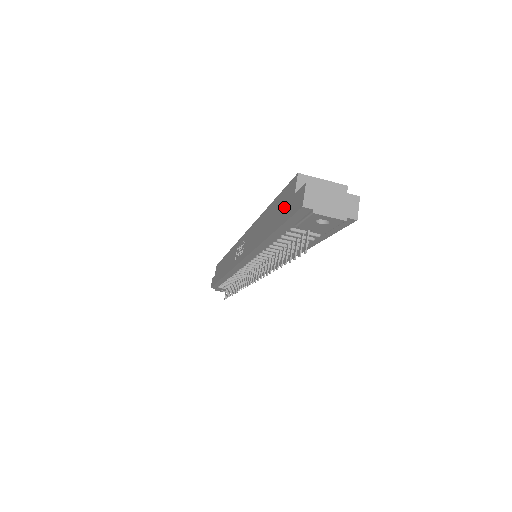
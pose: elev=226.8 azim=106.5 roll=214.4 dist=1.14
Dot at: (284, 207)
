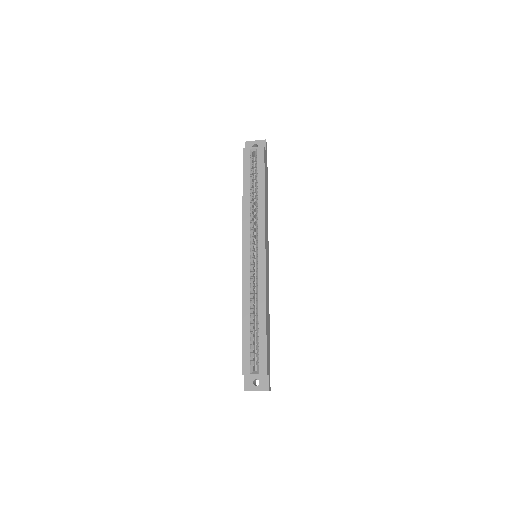
Dot at: occluded
